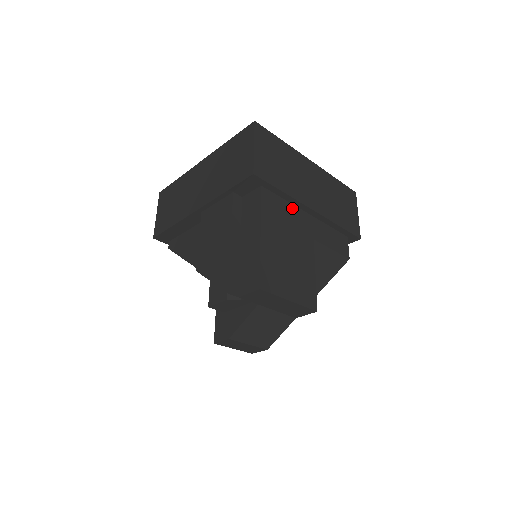
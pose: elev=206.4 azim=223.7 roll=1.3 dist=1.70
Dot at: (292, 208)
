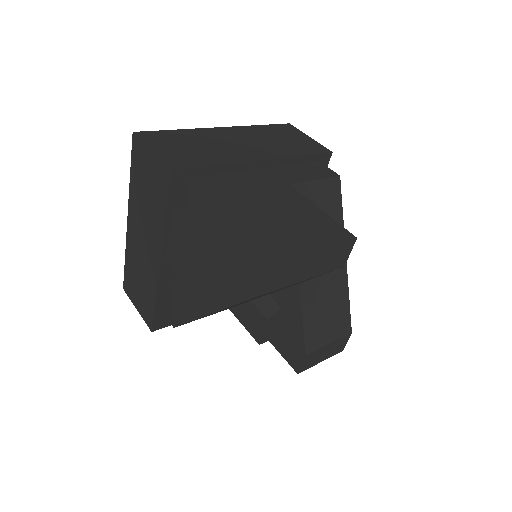
Dot at: (241, 175)
